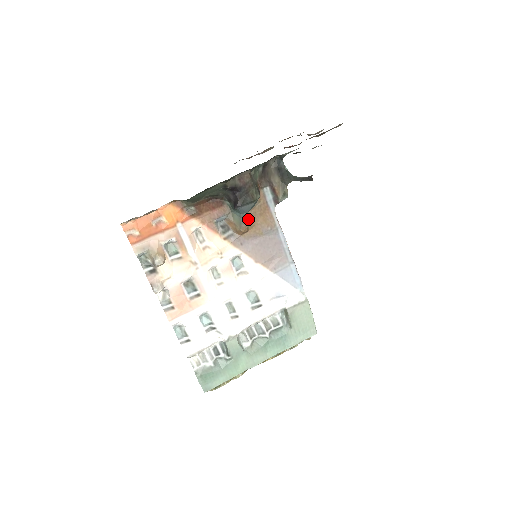
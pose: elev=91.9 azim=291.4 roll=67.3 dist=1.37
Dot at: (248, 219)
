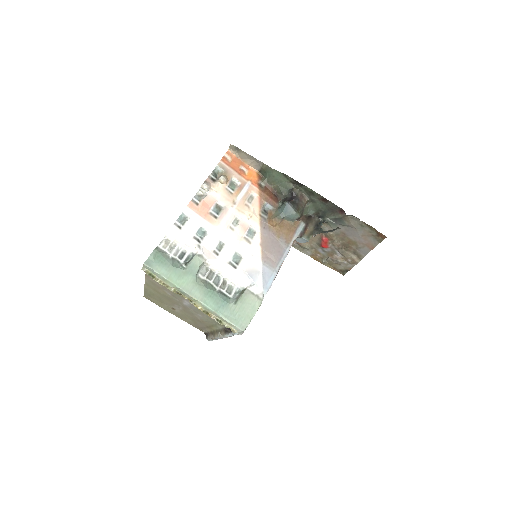
Dot at: (281, 222)
